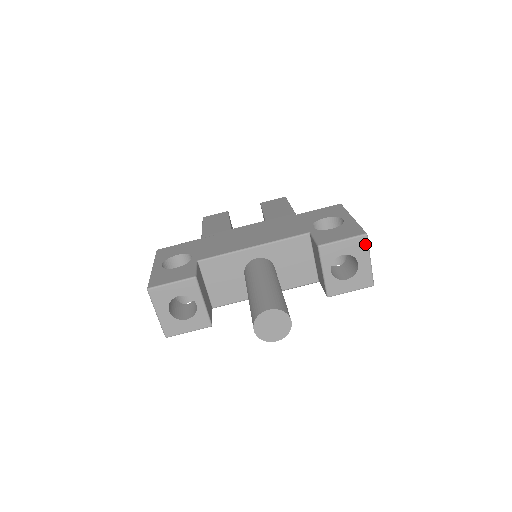
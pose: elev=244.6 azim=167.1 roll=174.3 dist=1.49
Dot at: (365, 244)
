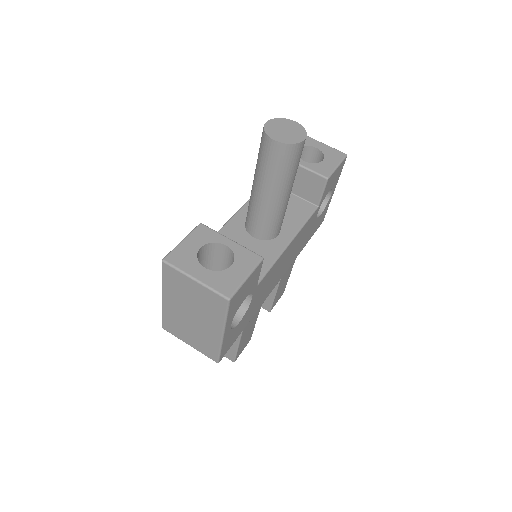
Dot at: occluded
